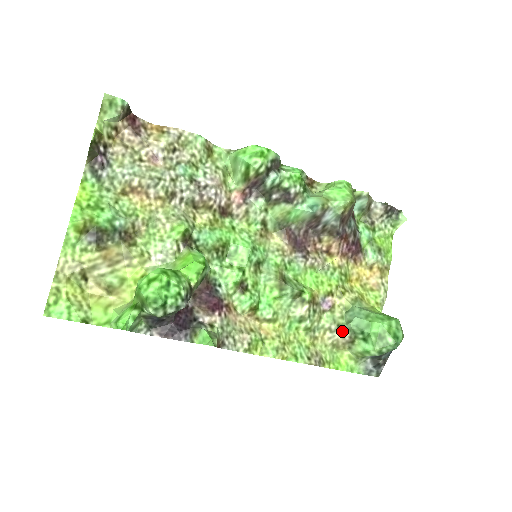
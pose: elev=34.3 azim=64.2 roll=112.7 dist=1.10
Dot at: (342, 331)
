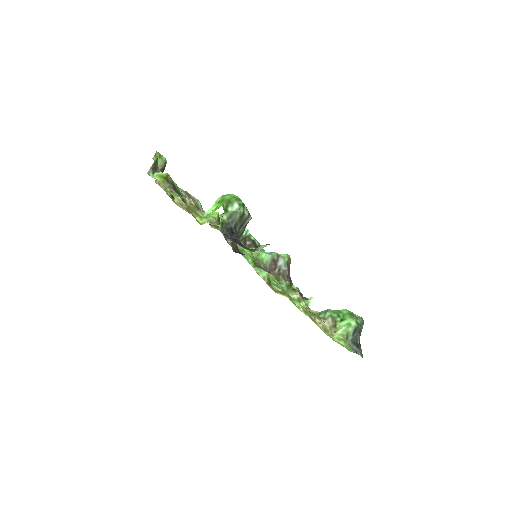
Dot at: (325, 319)
